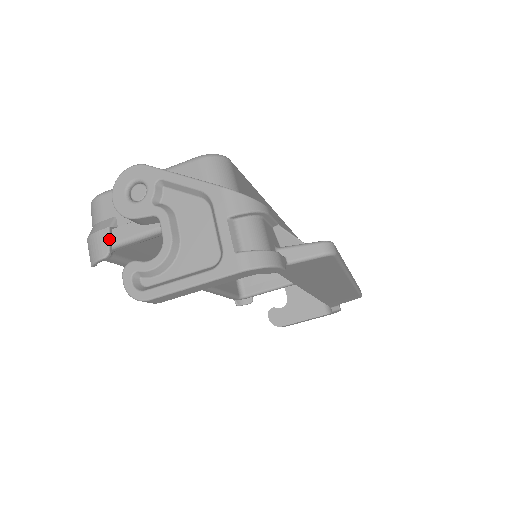
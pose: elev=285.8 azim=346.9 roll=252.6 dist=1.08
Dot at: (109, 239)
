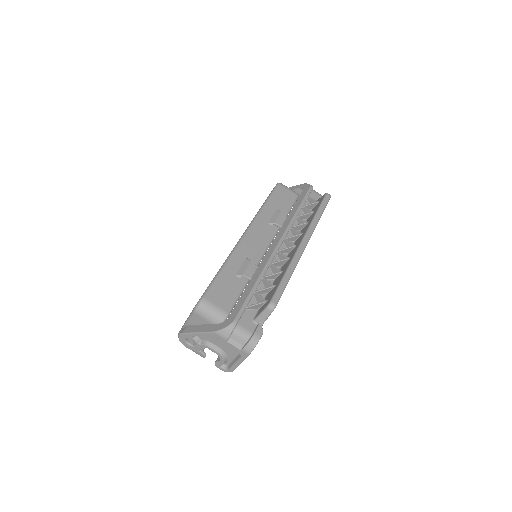
Dot at: (200, 351)
